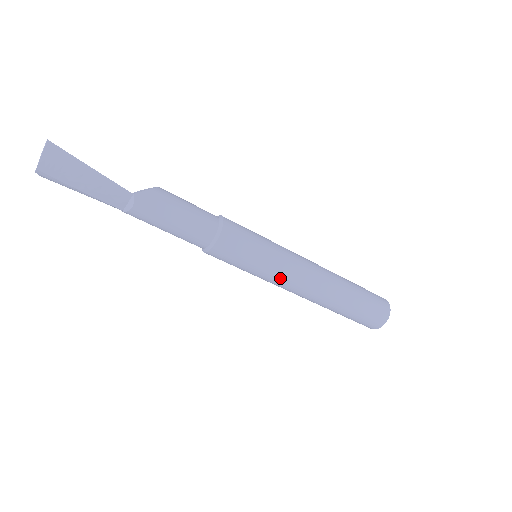
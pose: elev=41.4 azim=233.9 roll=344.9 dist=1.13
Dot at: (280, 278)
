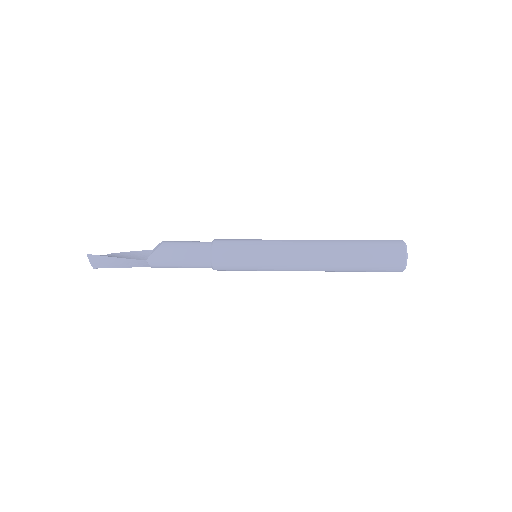
Dot at: (277, 269)
